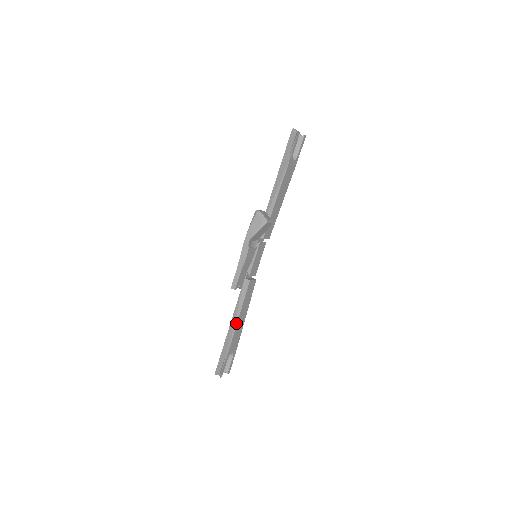
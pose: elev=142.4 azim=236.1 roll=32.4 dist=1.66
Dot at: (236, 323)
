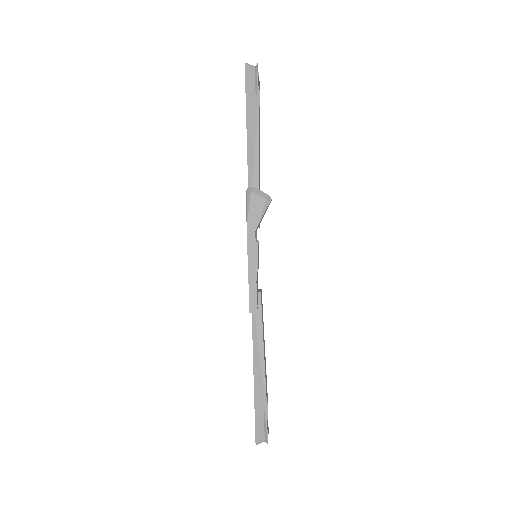
Dot at: (263, 359)
